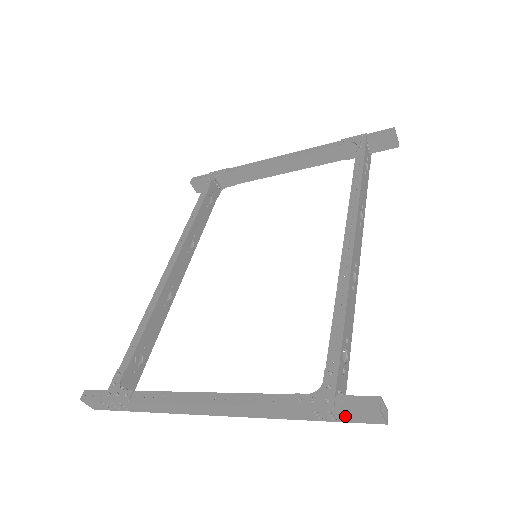
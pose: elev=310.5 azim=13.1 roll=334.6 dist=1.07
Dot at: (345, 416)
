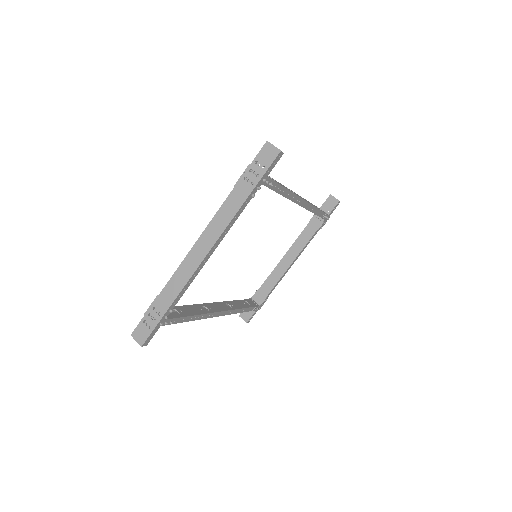
Dot at: (261, 167)
